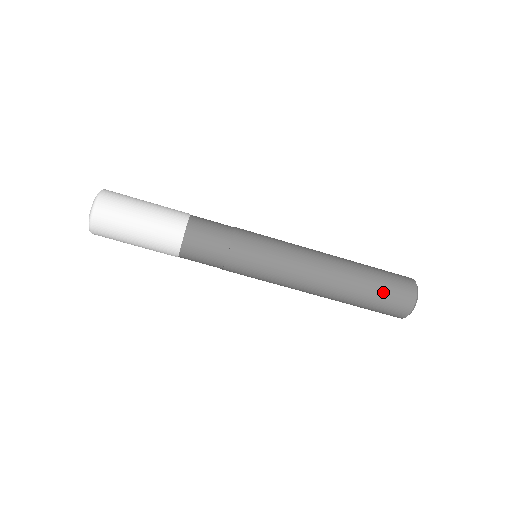
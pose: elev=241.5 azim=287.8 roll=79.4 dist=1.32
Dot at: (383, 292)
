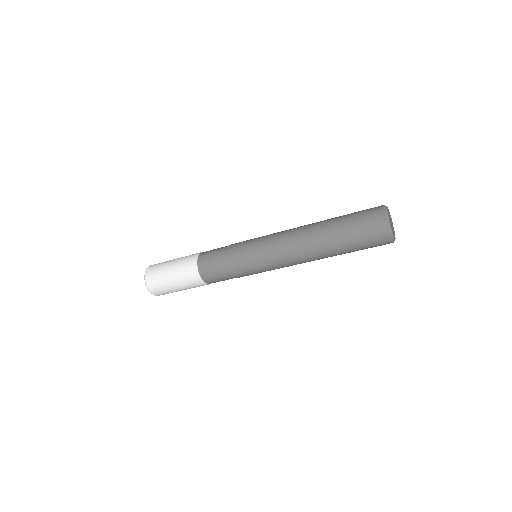
Dot at: (352, 224)
